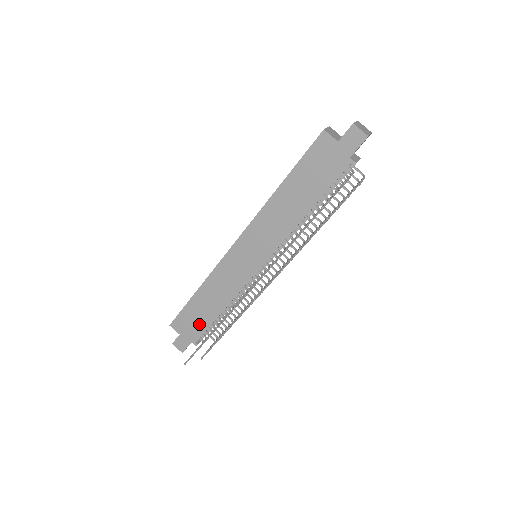
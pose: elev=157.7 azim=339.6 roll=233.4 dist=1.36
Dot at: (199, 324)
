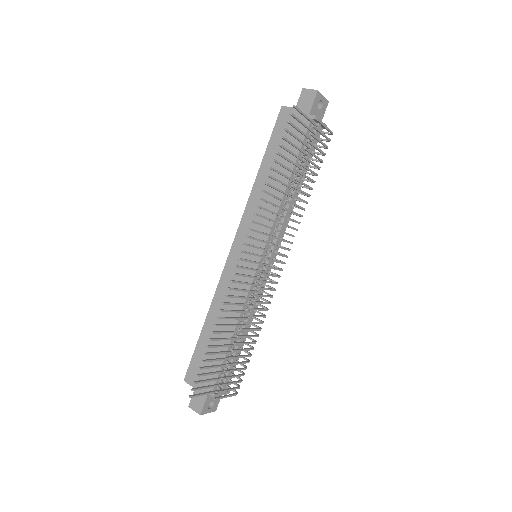
Dot at: (212, 363)
